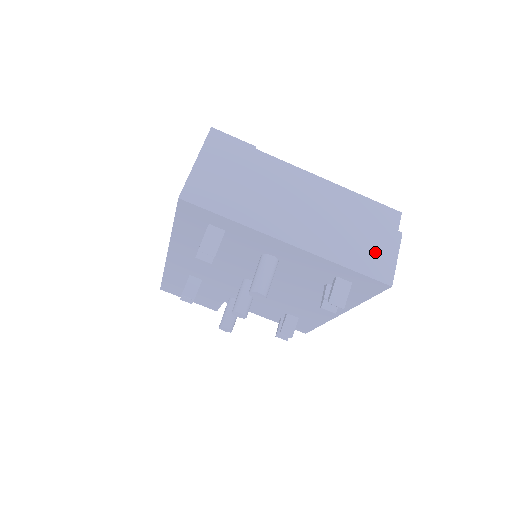
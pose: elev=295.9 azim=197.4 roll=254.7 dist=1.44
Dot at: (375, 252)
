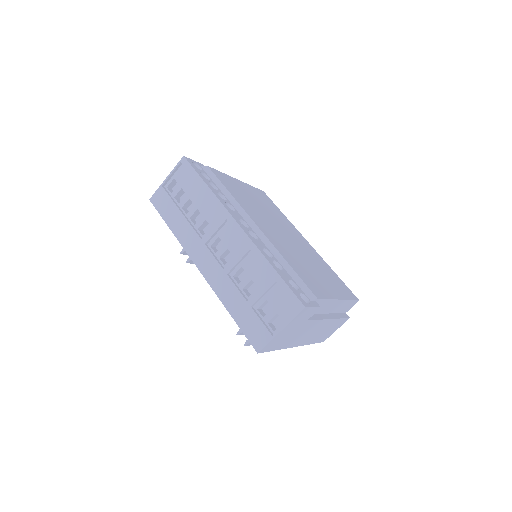
Dot at: (330, 332)
